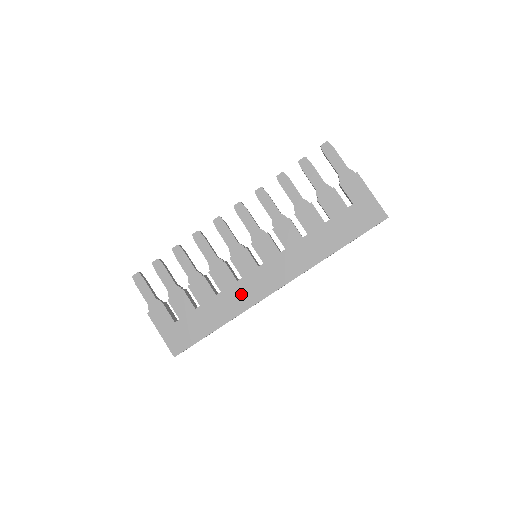
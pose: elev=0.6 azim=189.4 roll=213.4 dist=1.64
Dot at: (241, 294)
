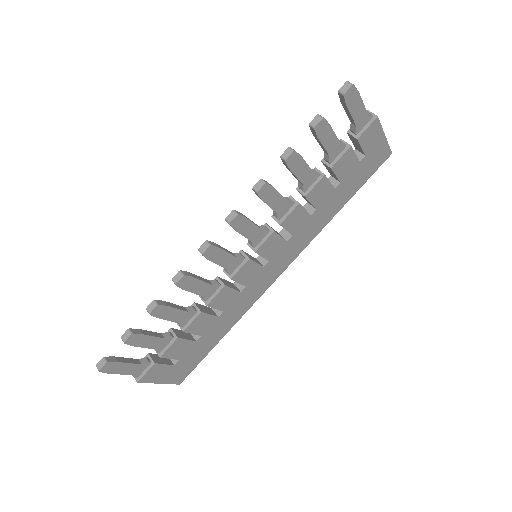
Dot at: (245, 299)
